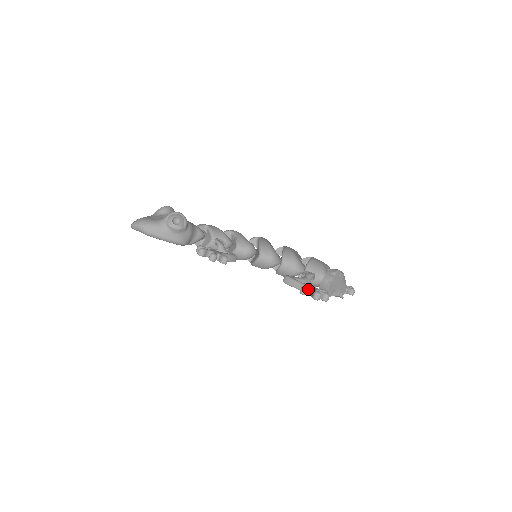
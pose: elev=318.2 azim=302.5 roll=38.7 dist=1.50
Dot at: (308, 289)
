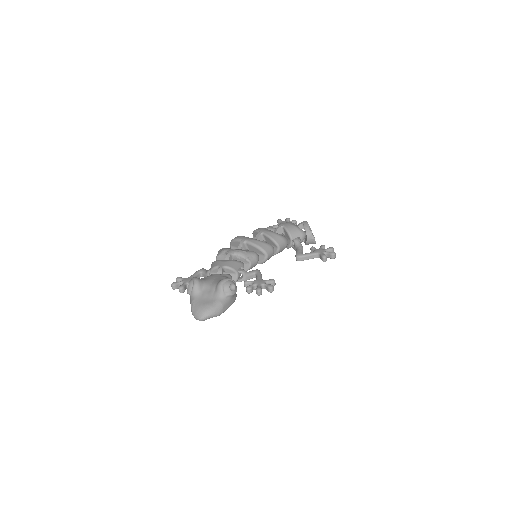
Dot at: (326, 256)
